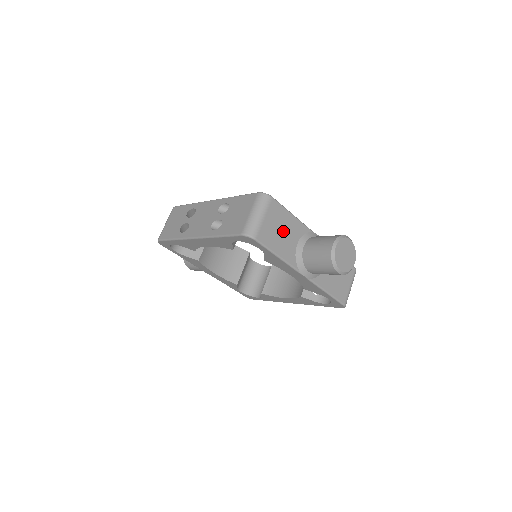
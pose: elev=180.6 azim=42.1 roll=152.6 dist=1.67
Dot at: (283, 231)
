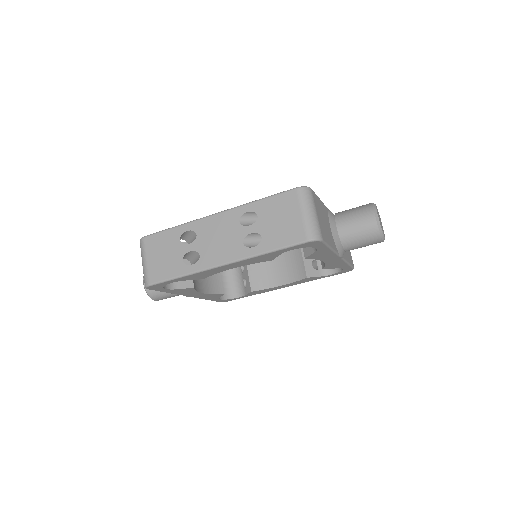
Dot at: (324, 220)
